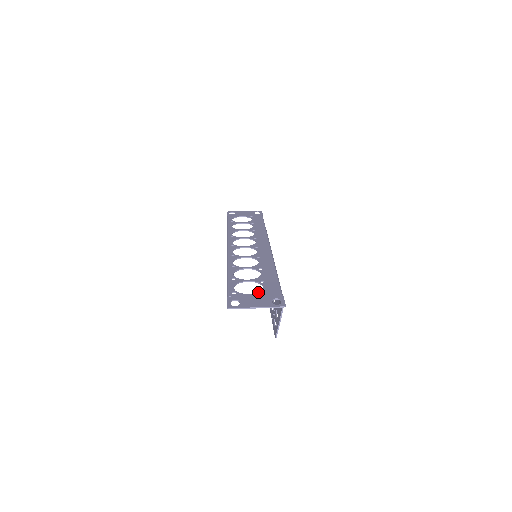
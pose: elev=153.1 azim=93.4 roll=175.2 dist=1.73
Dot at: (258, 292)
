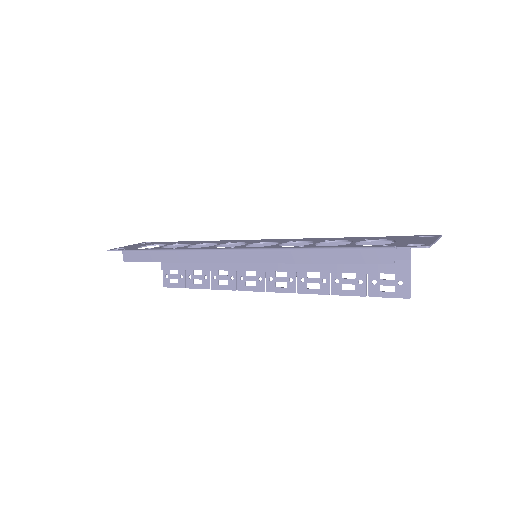
Dot at: (394, 240)
